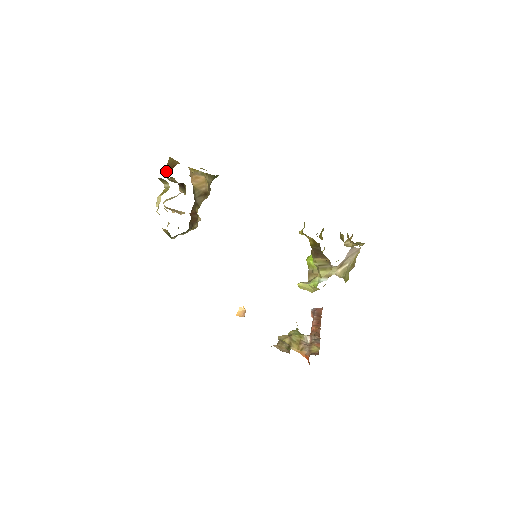
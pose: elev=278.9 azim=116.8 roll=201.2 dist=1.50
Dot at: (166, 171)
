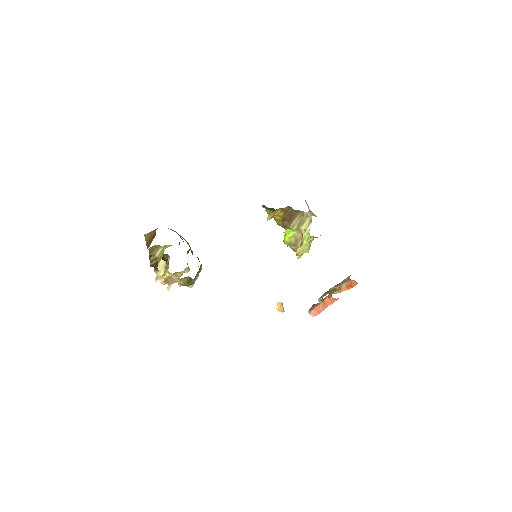
Dot at: occluded
